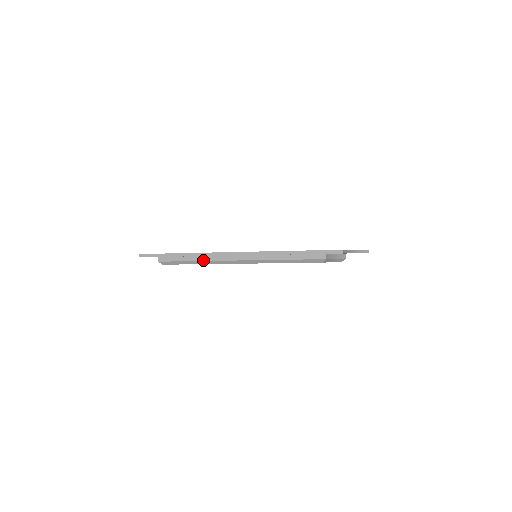
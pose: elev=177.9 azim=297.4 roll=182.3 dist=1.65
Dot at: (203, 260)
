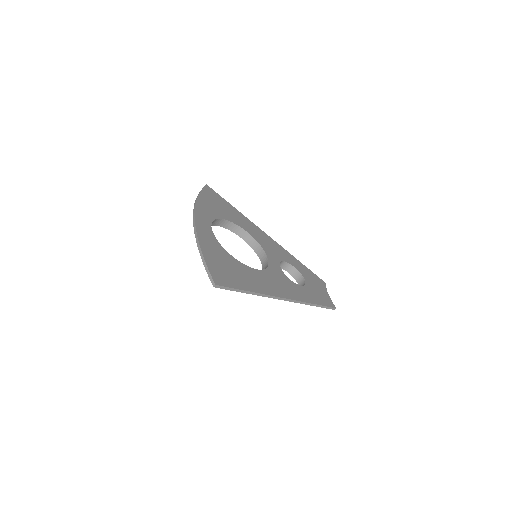
Dot at: occluded
